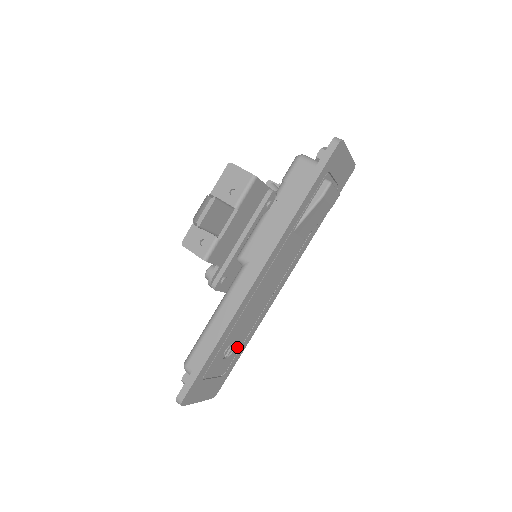
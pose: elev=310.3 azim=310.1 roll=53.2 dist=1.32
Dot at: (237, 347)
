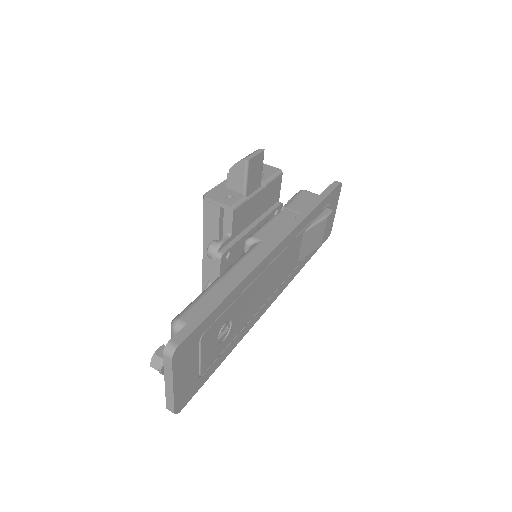
Dot at: (226, 341)
